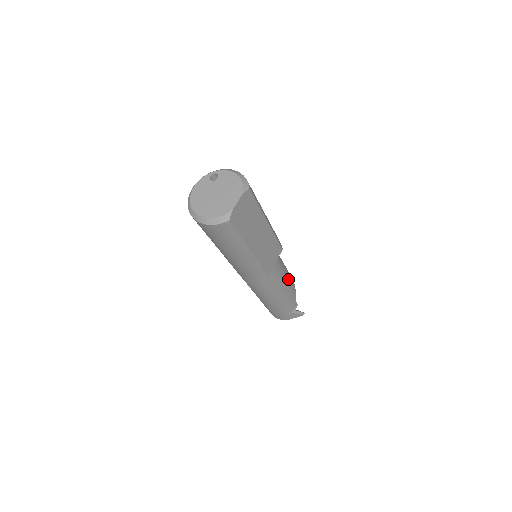
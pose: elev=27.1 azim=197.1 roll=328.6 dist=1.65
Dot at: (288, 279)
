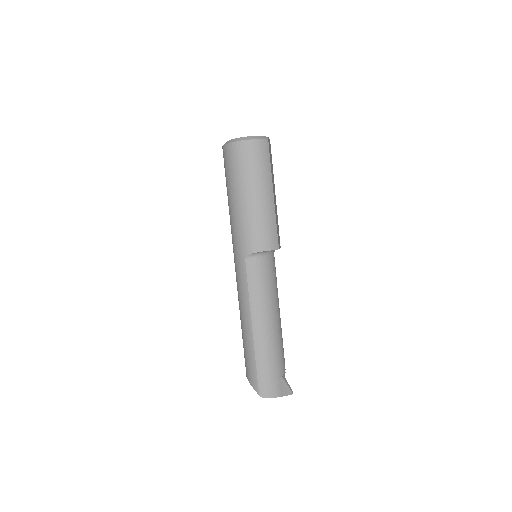
Dot at: occluded
